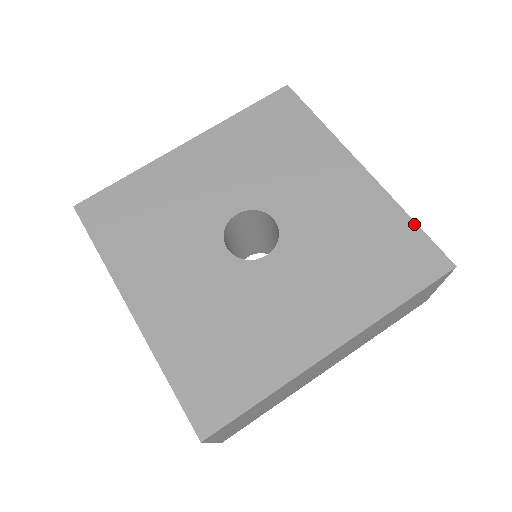
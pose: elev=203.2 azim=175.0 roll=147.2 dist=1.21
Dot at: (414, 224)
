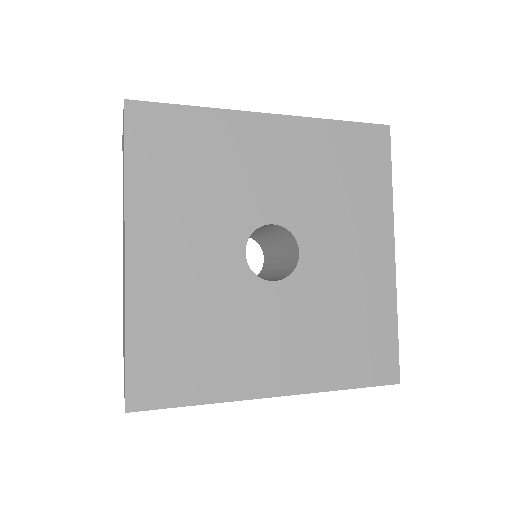
Dot at: (396, 330)
